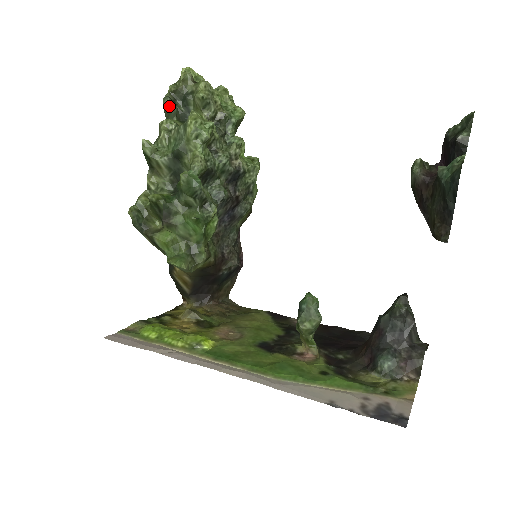
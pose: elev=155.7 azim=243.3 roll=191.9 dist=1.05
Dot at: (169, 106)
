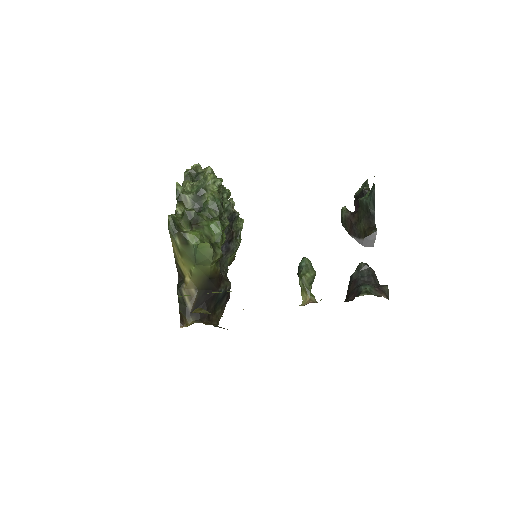
Dot at: (188, 176)
